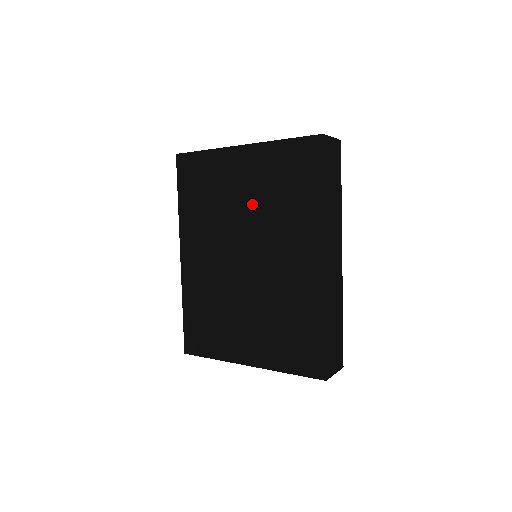
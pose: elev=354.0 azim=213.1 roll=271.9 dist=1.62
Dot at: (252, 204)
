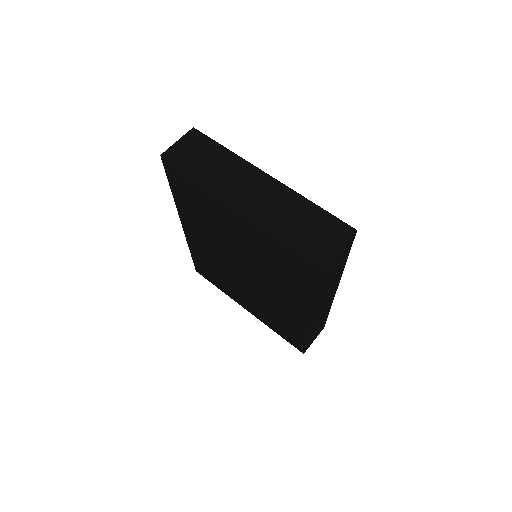
Dot at: (249, 250)
